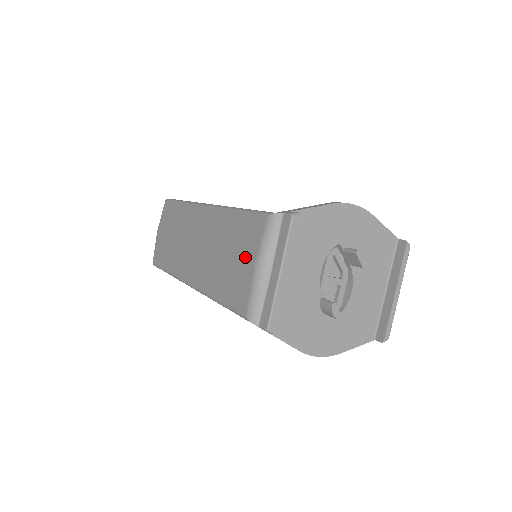
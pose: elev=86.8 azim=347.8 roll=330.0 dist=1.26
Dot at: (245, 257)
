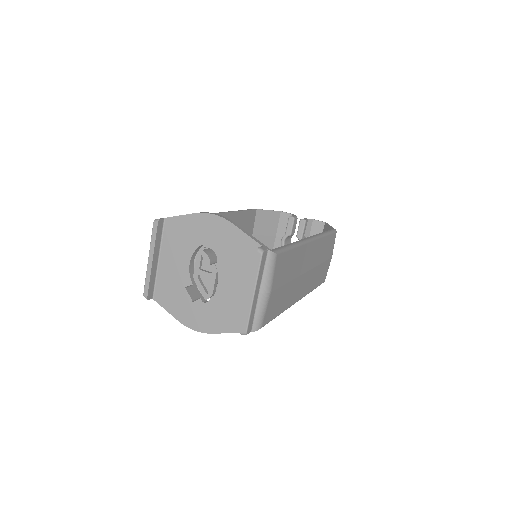
Dot at: occluded
